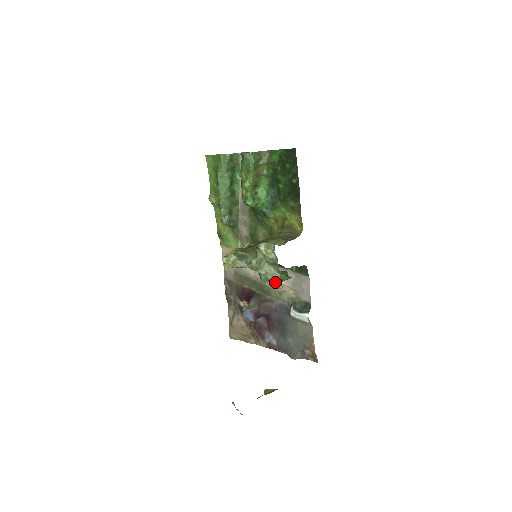
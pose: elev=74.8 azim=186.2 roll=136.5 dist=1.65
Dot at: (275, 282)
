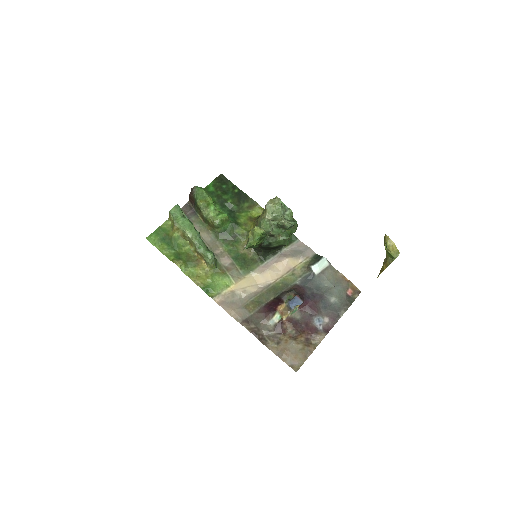
Dot at: (282, 269)
